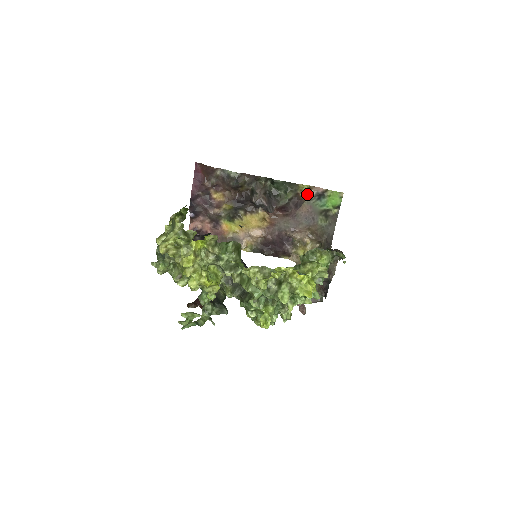
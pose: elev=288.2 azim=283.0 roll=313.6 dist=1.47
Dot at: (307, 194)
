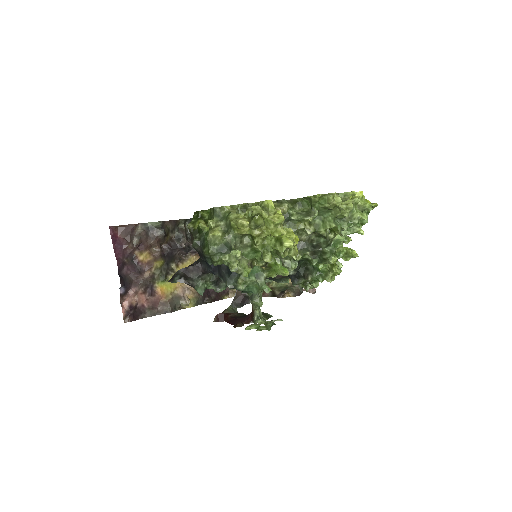
Dot at: occluded
